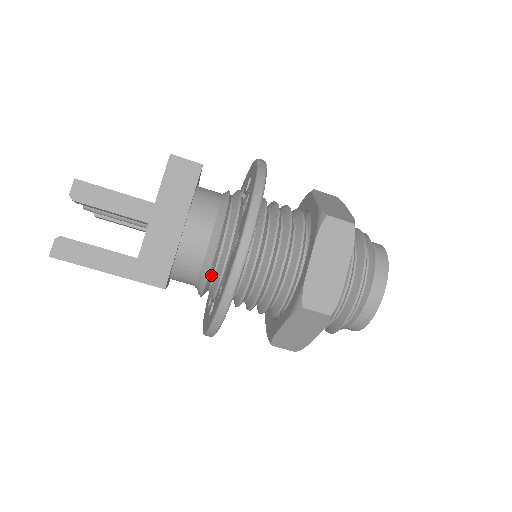
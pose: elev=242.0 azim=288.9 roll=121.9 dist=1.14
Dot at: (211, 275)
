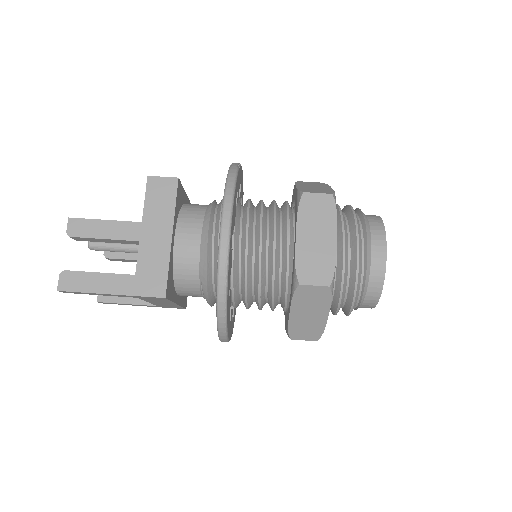
Dot at: (210, 278)
